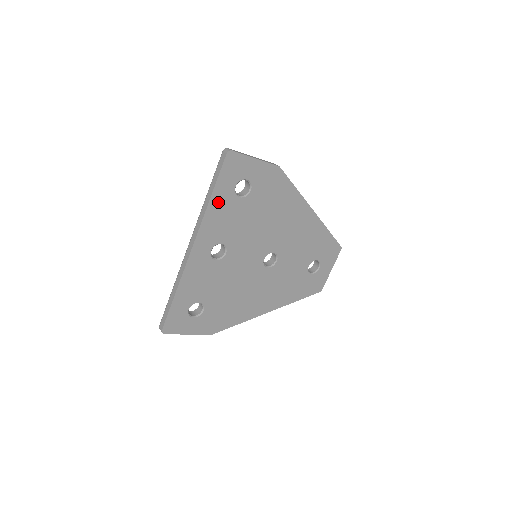
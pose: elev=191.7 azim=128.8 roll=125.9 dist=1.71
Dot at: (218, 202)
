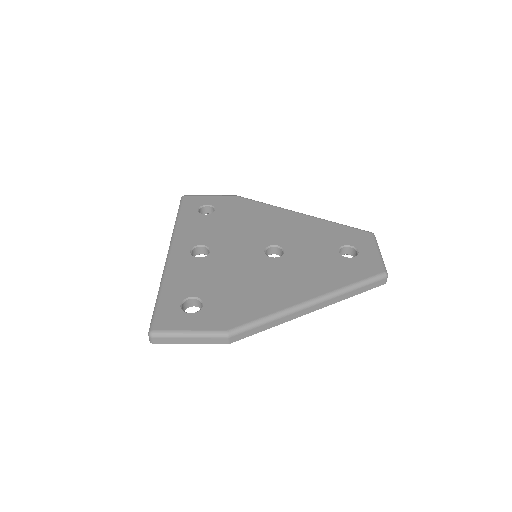
Dot at: occluded
